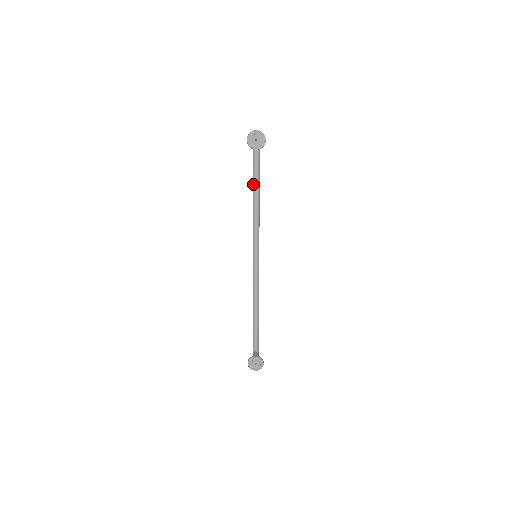
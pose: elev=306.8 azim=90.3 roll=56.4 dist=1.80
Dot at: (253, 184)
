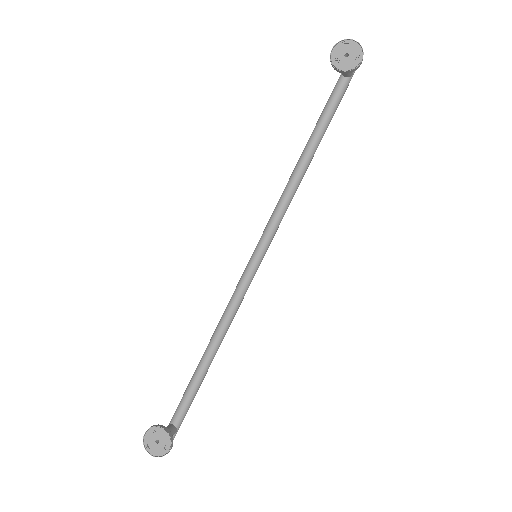
Dot at: (308, 140)
